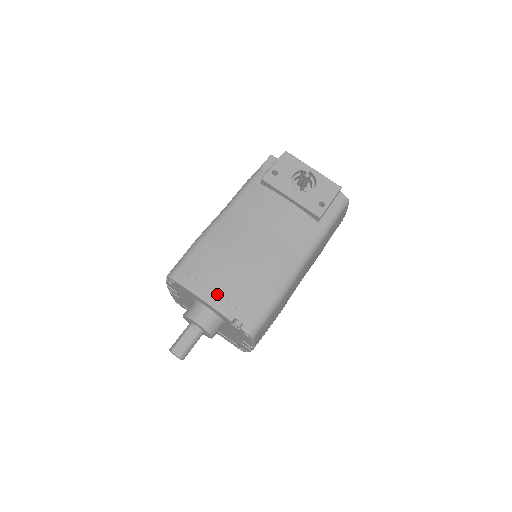
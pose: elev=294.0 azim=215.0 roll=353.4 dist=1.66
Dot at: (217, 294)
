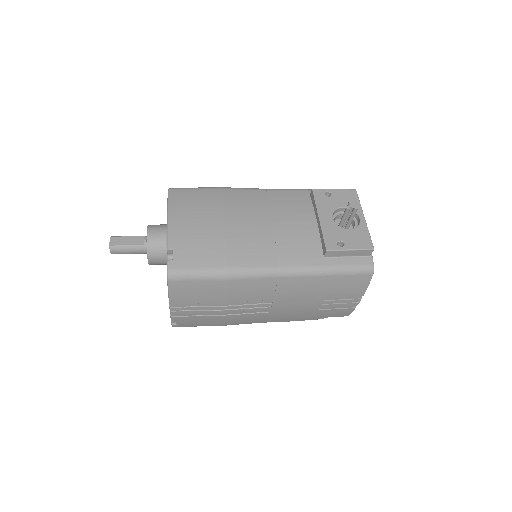
Dot at: (181, 223)
